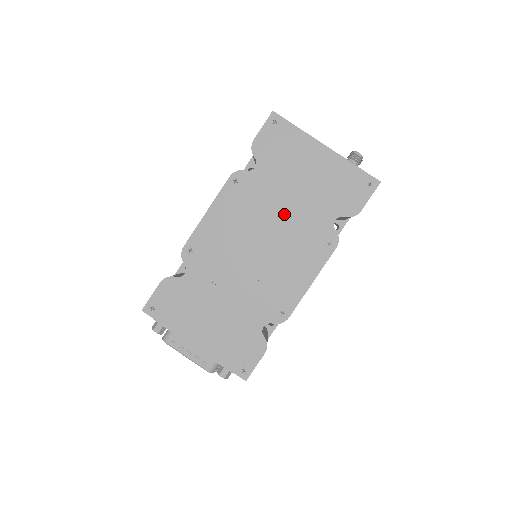
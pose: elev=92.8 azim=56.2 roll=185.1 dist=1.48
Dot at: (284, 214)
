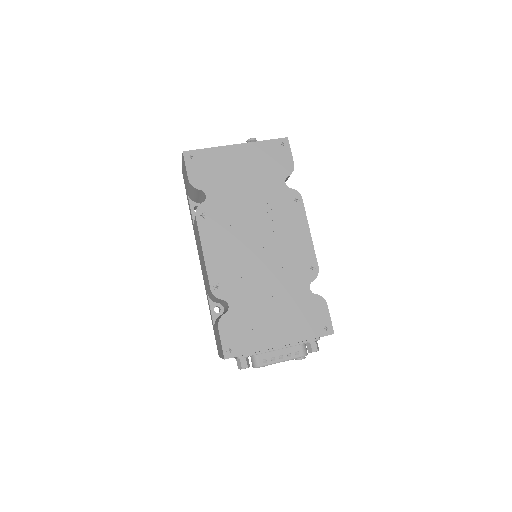
Dot at: (252, 207)
